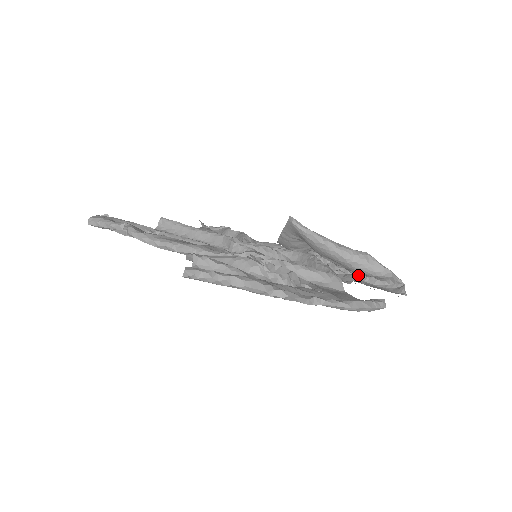
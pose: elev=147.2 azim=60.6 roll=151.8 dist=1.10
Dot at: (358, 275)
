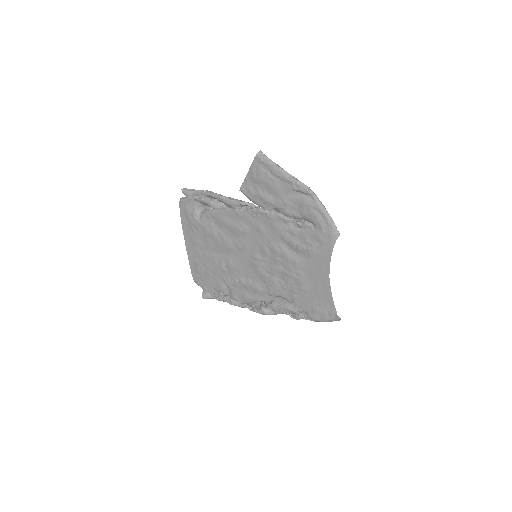
Dot at: occluded
